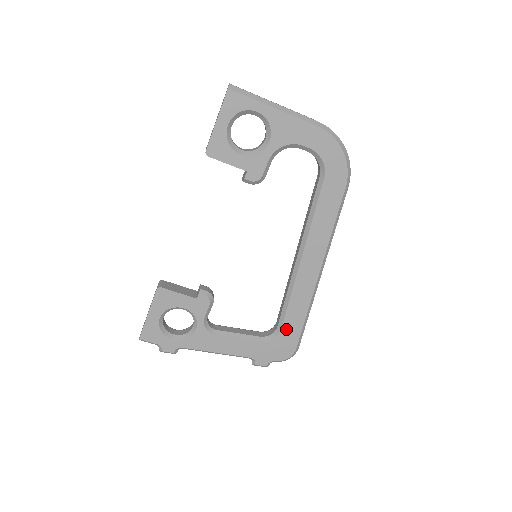
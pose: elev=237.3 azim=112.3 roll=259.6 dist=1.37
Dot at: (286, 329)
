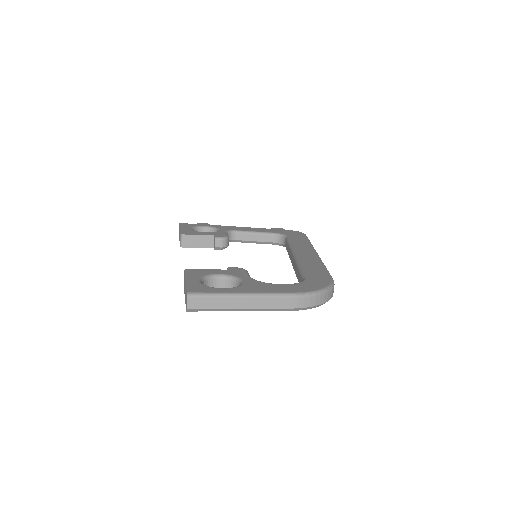
Dot at: occluded
